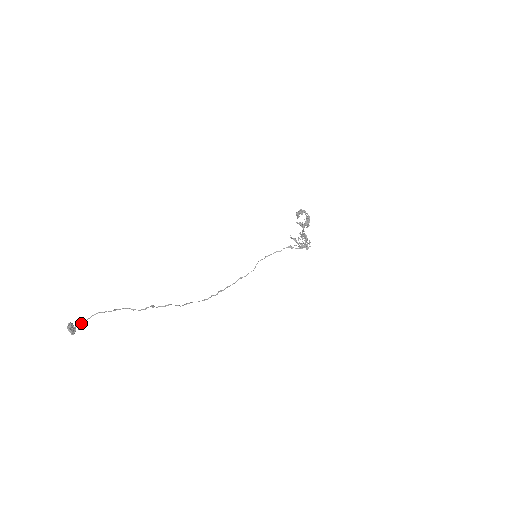
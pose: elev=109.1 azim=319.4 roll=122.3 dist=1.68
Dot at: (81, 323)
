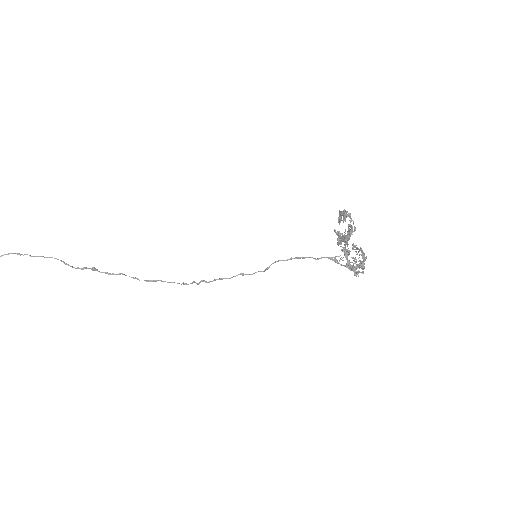
Dot at: out of frame
